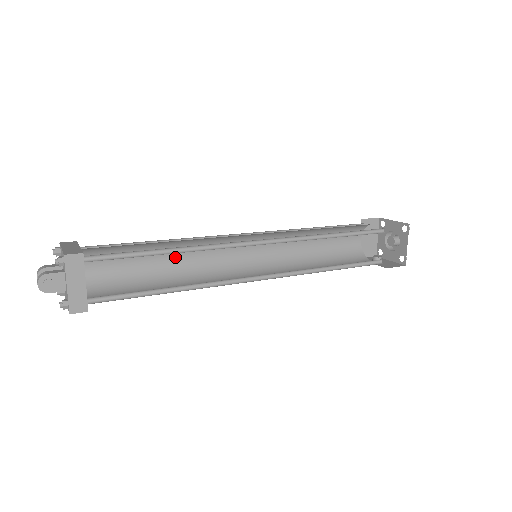
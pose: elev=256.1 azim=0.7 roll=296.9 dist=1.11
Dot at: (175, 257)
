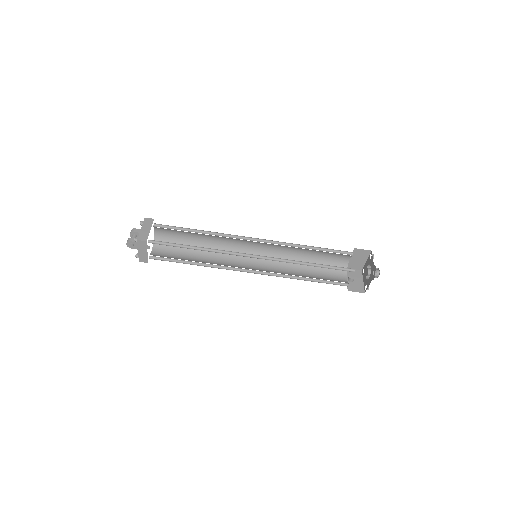
Dot at: (209, 238)
